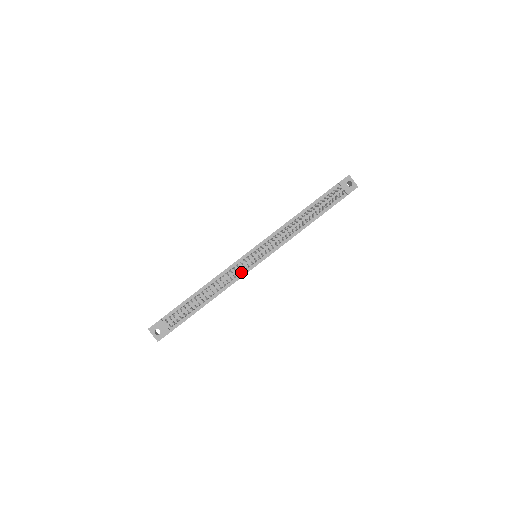
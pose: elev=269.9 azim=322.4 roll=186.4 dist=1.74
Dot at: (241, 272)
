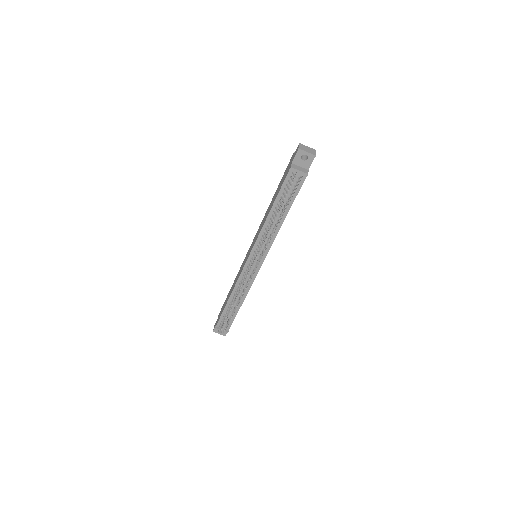
Dot at: (251, 278)
